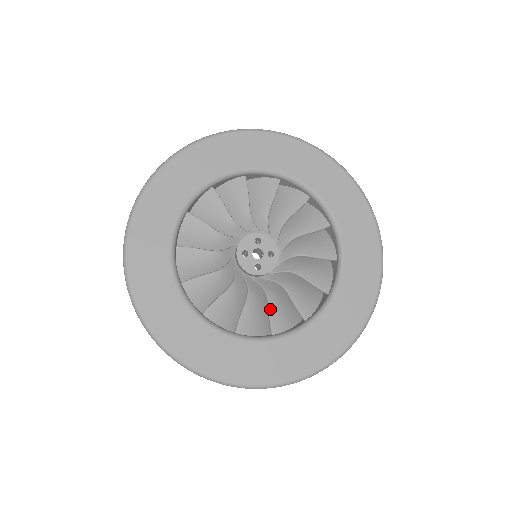
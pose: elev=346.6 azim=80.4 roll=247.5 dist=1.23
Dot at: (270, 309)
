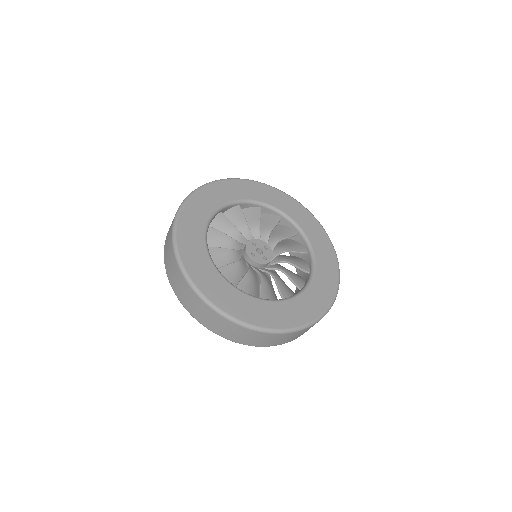
Dot at: (289, 276)
